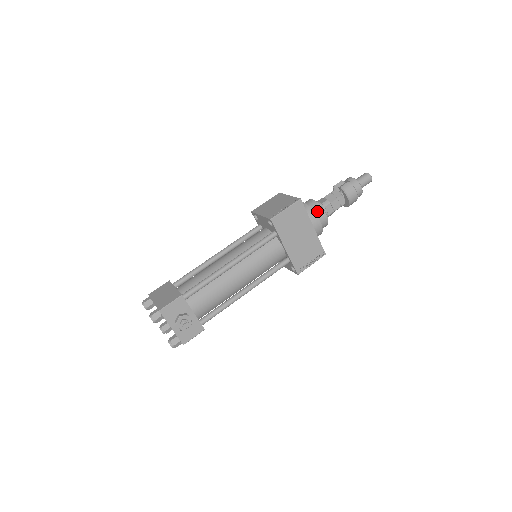
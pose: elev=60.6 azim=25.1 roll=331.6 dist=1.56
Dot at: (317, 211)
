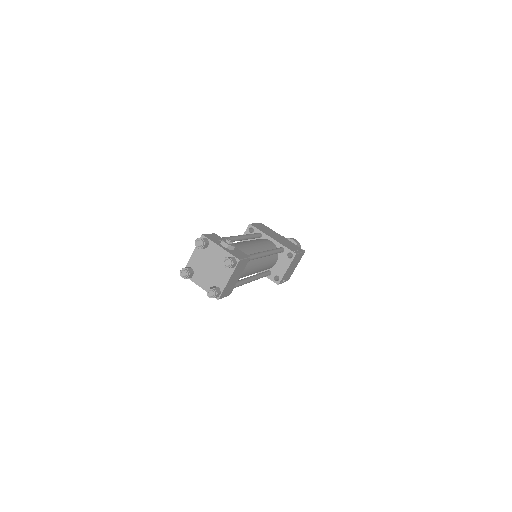
Dot at: occluded
